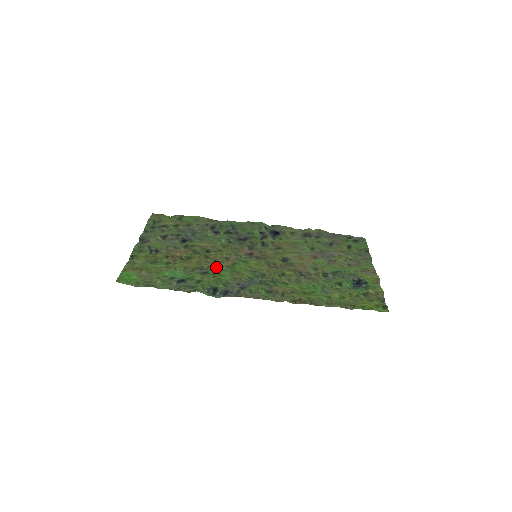
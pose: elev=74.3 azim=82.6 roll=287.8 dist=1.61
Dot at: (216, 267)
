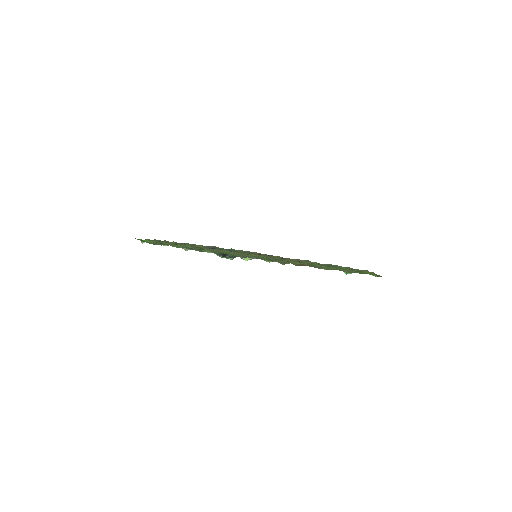
Dot at: (222, 251)
